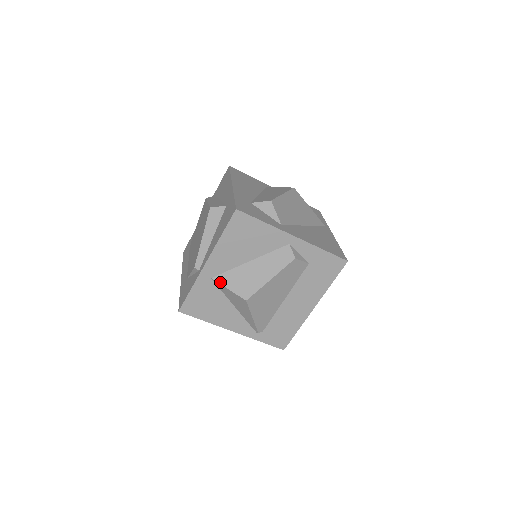
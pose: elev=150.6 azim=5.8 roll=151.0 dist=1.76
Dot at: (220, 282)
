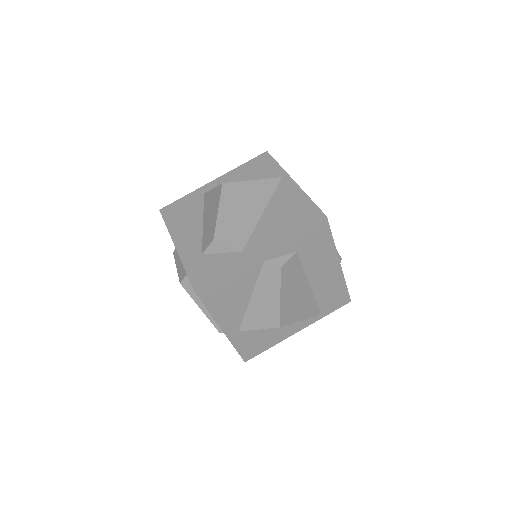
Dot at: (248, 329)
